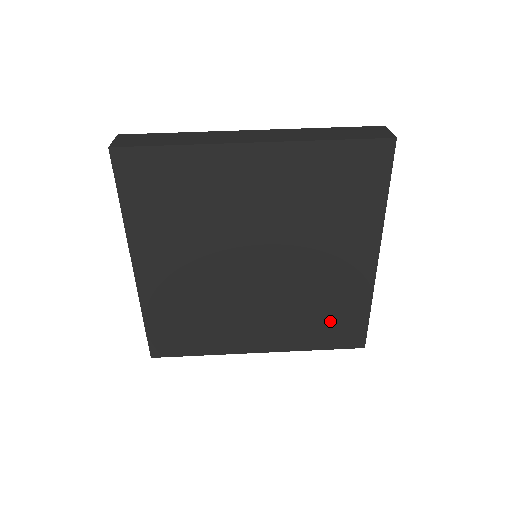
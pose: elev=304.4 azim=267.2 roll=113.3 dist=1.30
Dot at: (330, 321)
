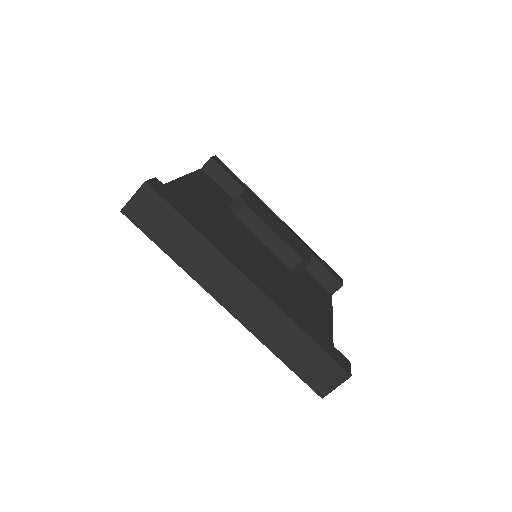
Dot at: occluded
